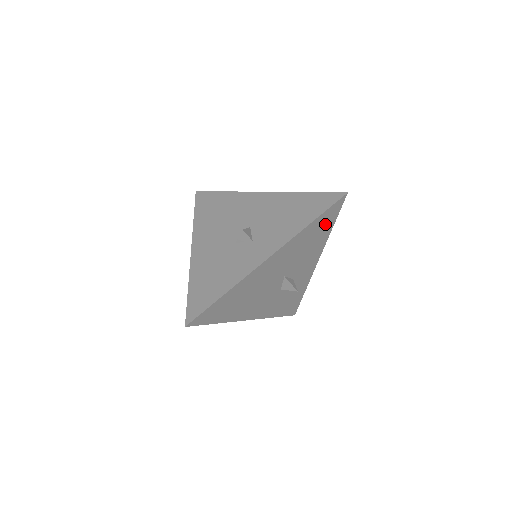
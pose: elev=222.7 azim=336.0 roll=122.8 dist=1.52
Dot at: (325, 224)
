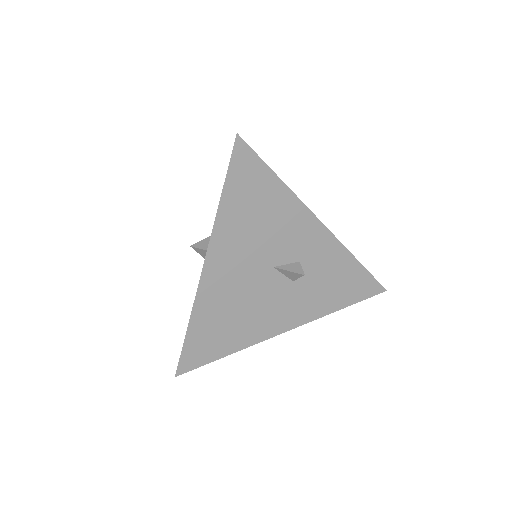
Dot at: (255, 184)
